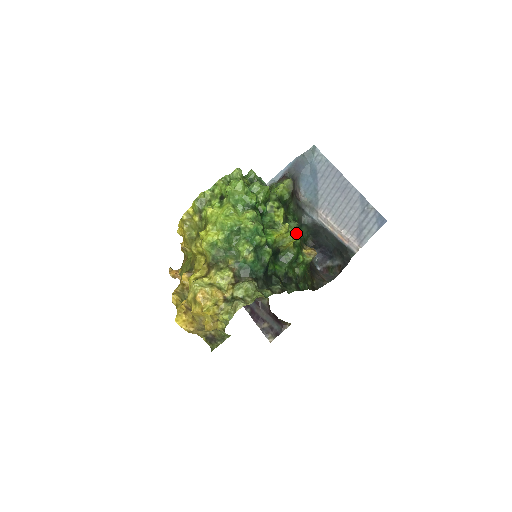
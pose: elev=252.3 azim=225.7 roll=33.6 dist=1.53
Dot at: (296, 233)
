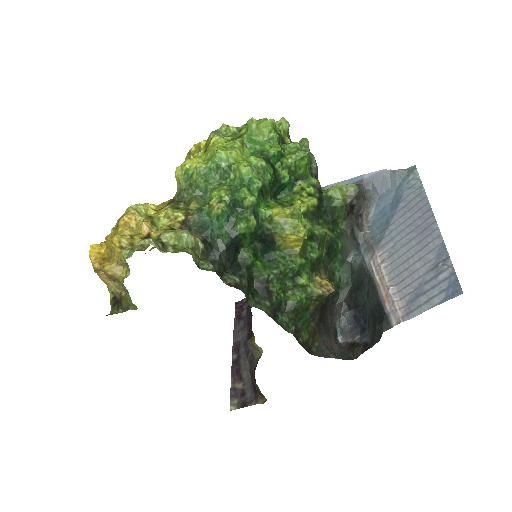
Dot at: (316, 241)
